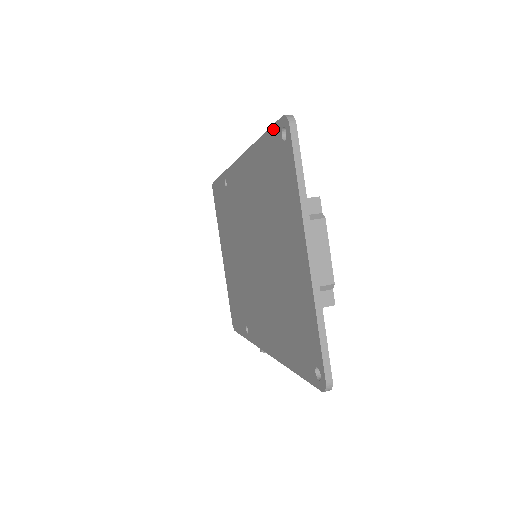
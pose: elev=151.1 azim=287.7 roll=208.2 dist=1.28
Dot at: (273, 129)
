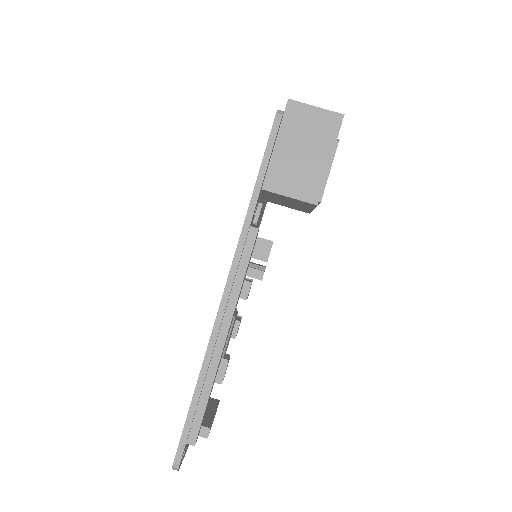
Dot at: (182, 433)
